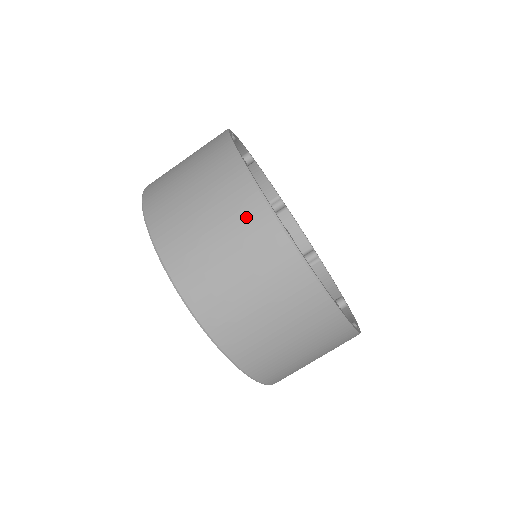
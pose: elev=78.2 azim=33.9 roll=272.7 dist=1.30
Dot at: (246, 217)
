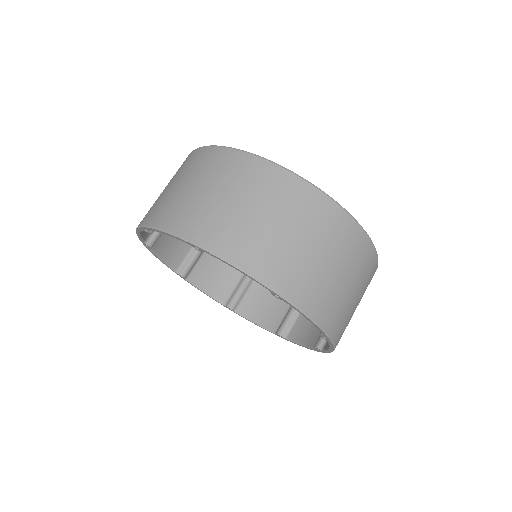
Dot at: (218, 164)
